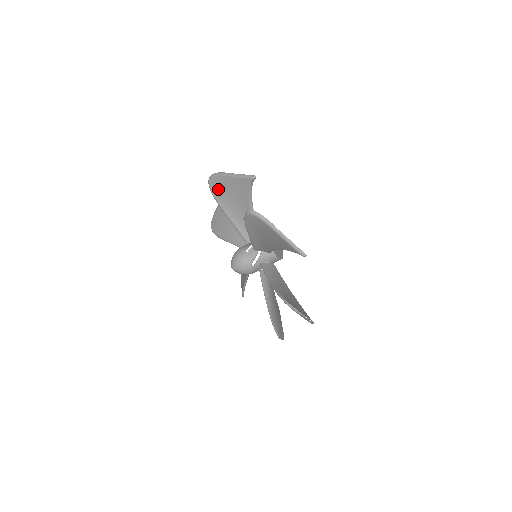
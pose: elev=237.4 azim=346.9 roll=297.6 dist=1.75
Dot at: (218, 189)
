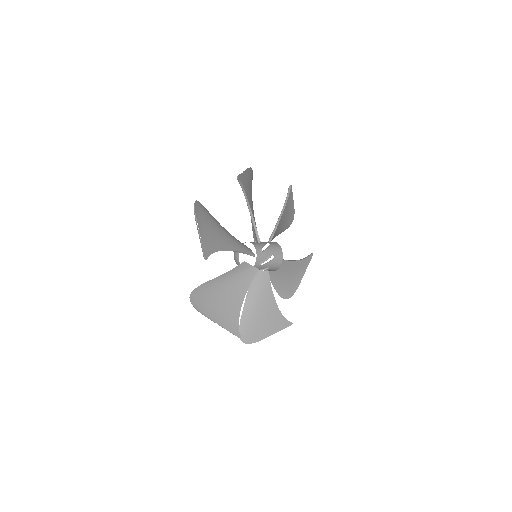
Dot at: occluded
